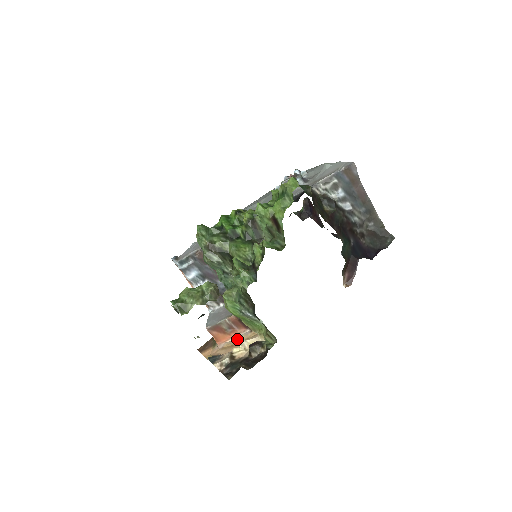
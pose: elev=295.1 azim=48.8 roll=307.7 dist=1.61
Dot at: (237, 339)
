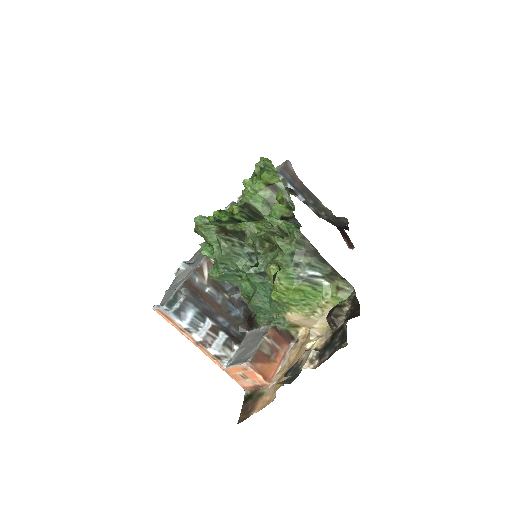
Dot at: (288, 359)
